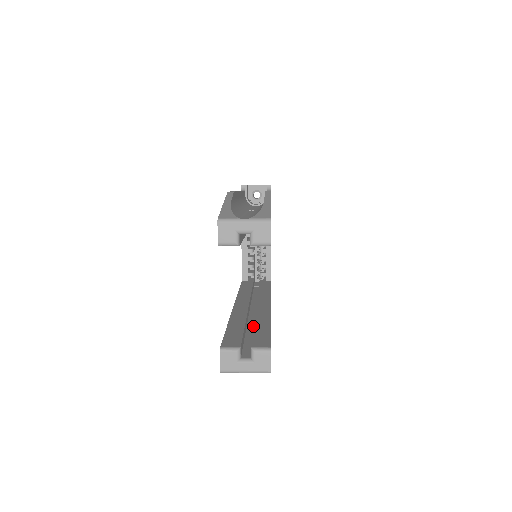
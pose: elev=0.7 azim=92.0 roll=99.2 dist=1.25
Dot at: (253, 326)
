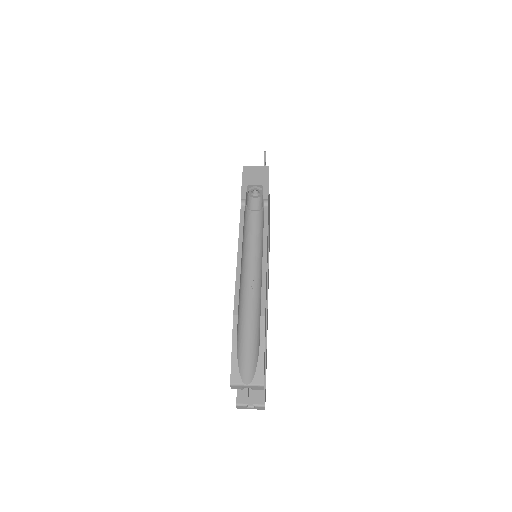
Dot at: occluded
